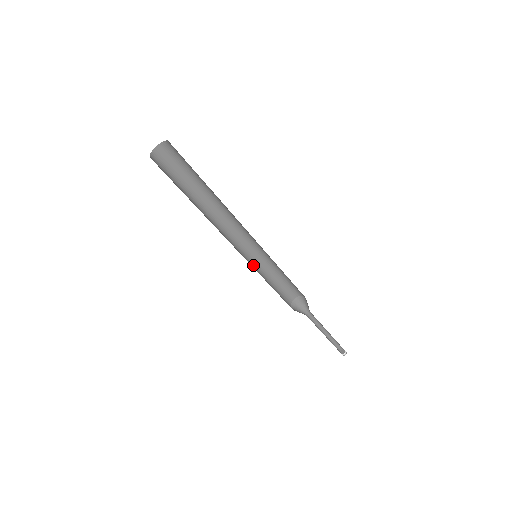
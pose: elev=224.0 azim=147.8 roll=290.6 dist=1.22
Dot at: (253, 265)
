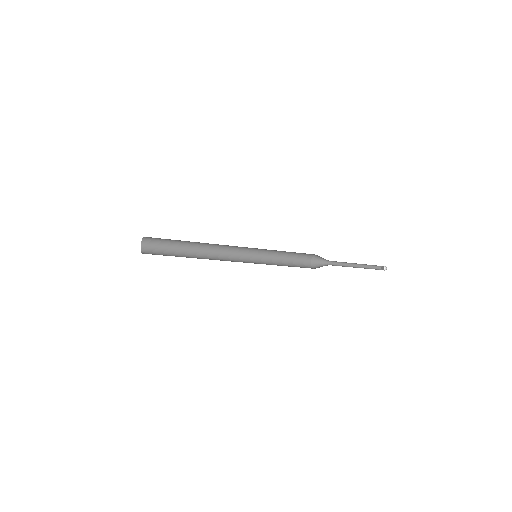
Dot at: (261, 263)
